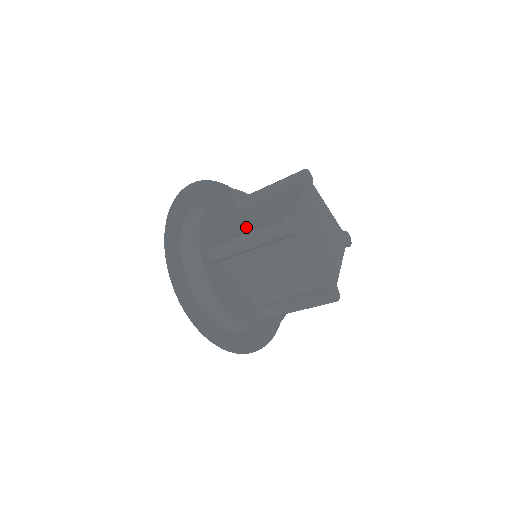
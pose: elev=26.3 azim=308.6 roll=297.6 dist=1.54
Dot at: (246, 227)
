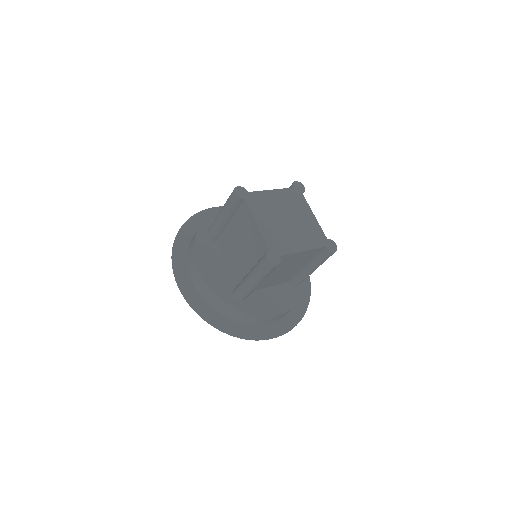
Dot at: occluded
